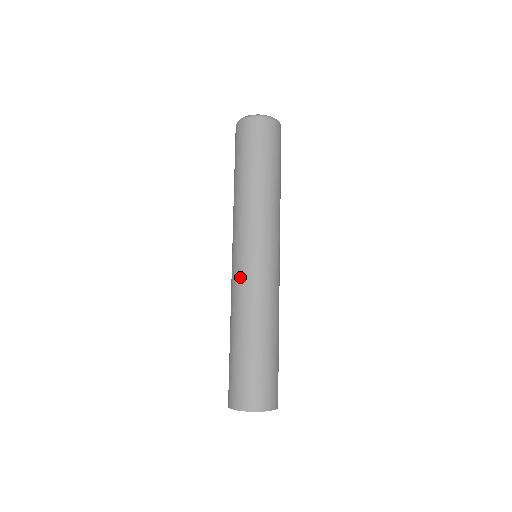
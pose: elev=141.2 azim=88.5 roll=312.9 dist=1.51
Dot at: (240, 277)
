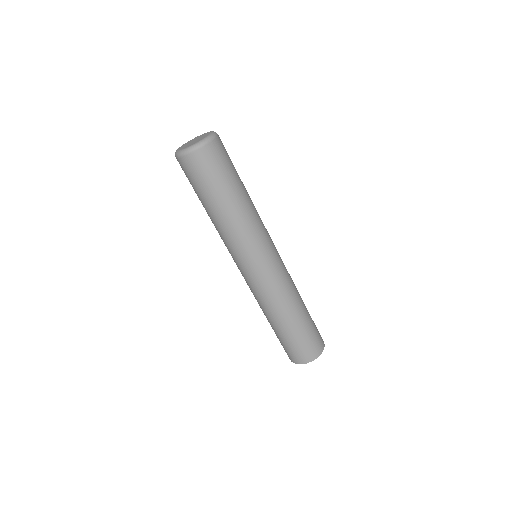
Dot at: (263, 284)
